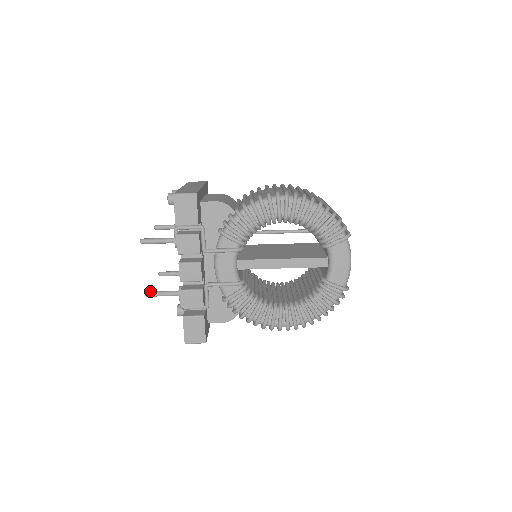
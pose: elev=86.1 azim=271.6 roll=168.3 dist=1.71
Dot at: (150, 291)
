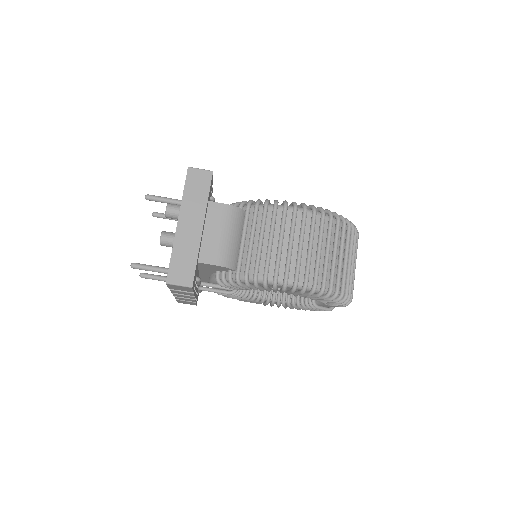
Dot at: (144, 275)
